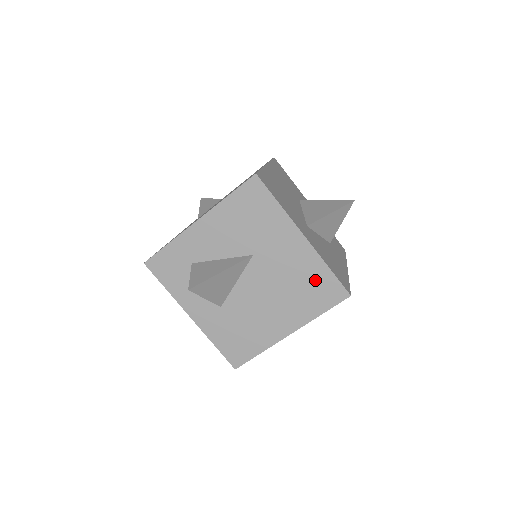
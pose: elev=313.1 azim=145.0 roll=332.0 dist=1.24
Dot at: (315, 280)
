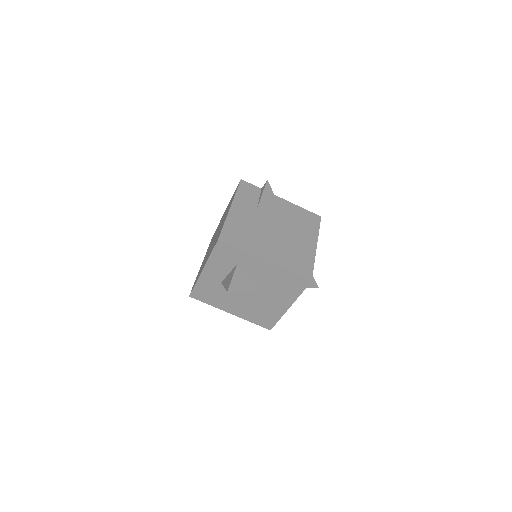
Dot at: (269, 316)
